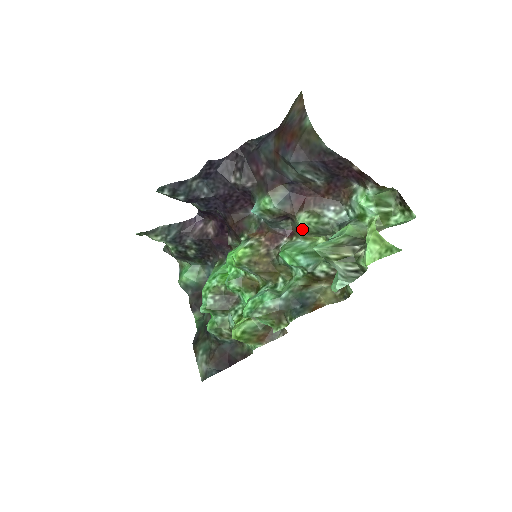
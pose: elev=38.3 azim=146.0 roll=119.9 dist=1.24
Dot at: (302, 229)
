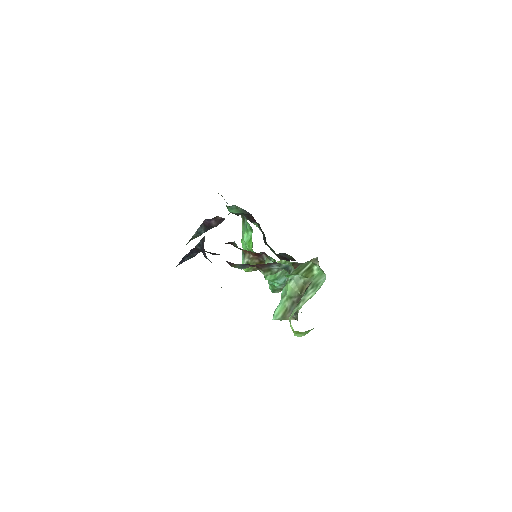
Dot at: occluded
